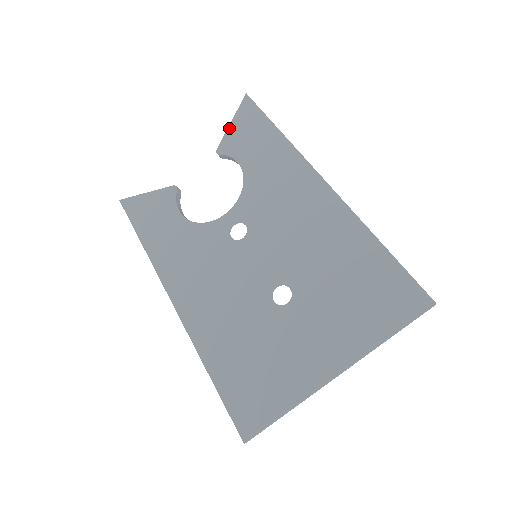
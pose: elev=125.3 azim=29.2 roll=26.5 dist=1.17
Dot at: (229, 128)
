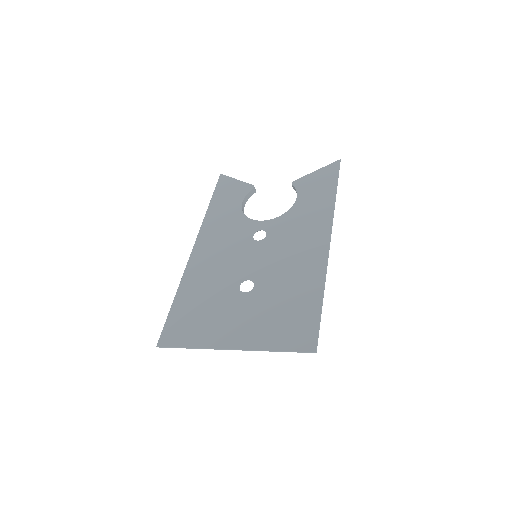
Dot at: (312, 173)
